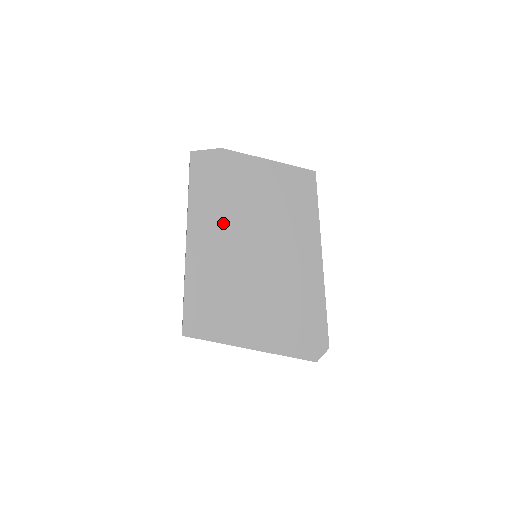
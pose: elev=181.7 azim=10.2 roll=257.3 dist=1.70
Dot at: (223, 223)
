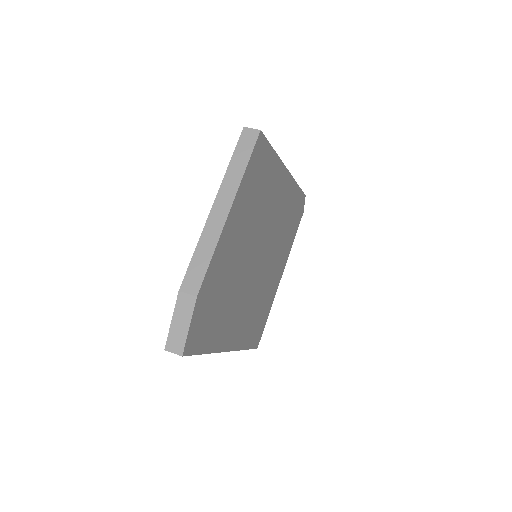
Dot at: (238, 300)
